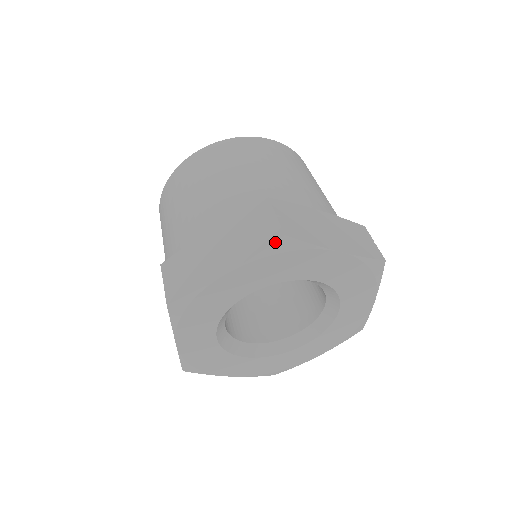
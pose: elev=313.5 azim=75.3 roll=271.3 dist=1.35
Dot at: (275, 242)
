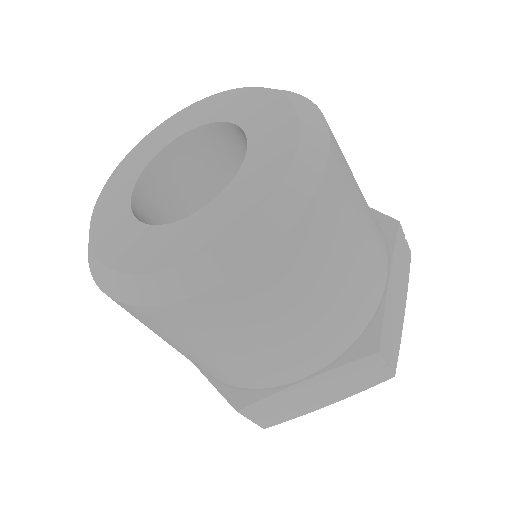
Dot at: (384, 381)
